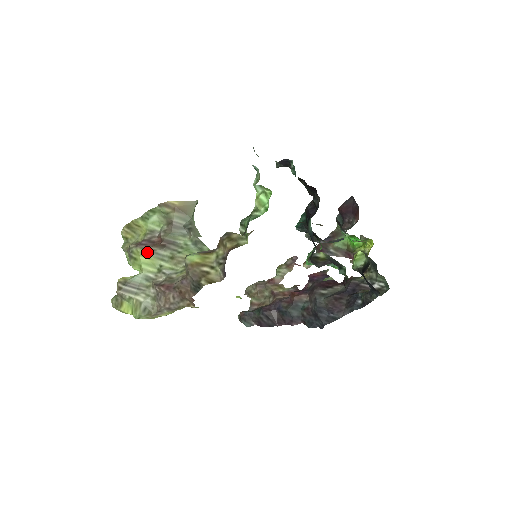
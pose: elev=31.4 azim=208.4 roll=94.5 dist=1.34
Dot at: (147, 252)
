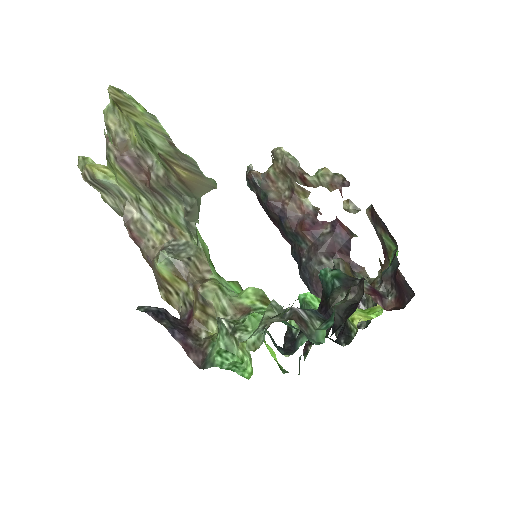
Dot at: (127, 178)
